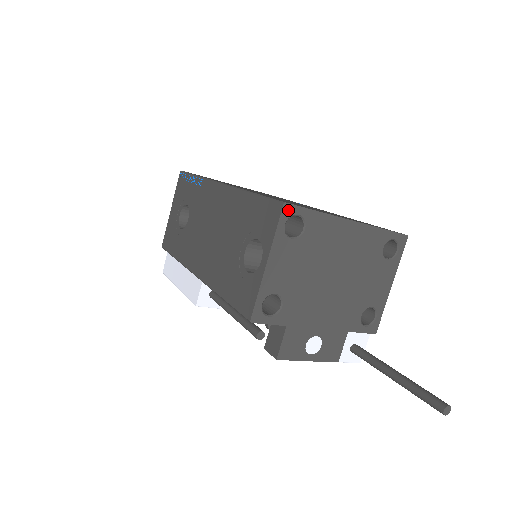
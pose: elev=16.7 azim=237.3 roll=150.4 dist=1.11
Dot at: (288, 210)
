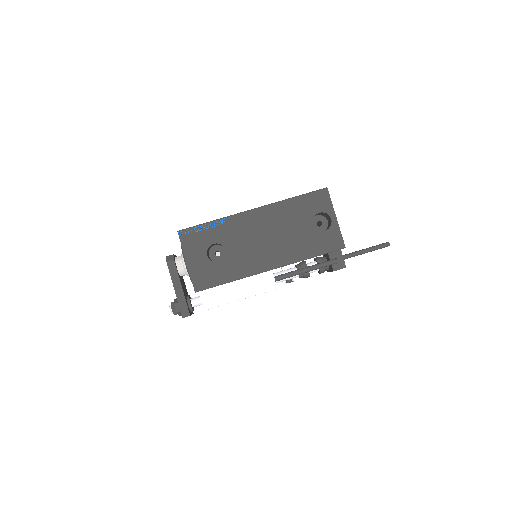
Dot at: (327, 191)
